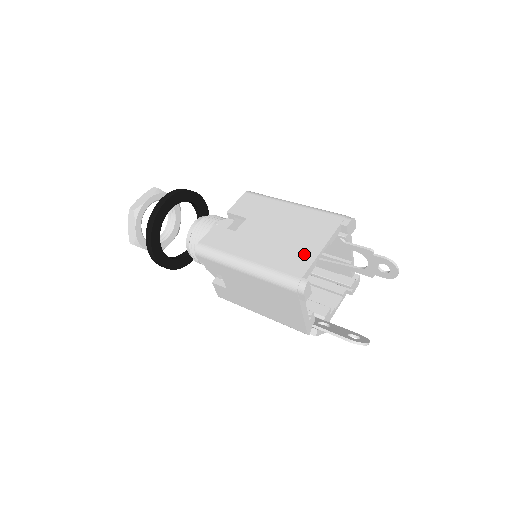
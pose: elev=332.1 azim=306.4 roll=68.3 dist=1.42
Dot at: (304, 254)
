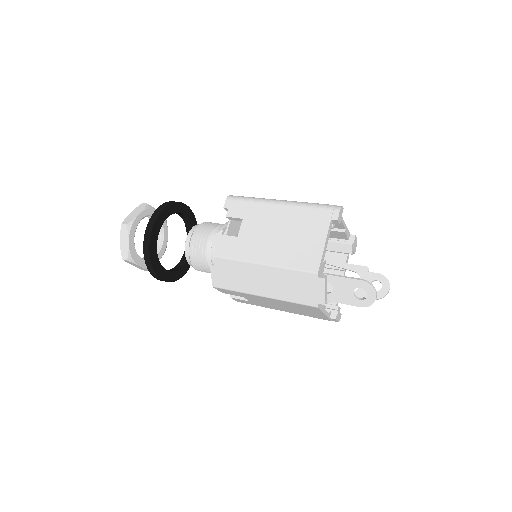
Dot at: occluded
